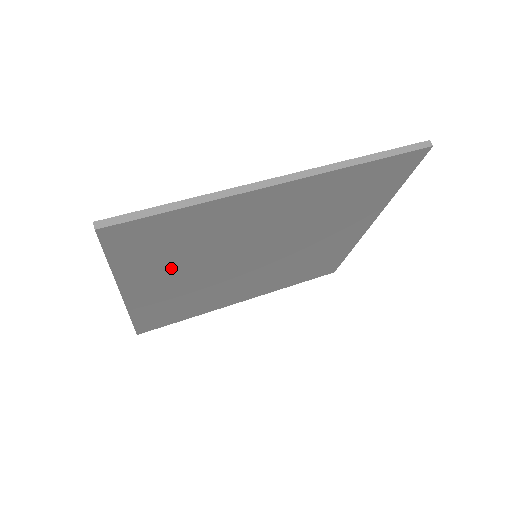
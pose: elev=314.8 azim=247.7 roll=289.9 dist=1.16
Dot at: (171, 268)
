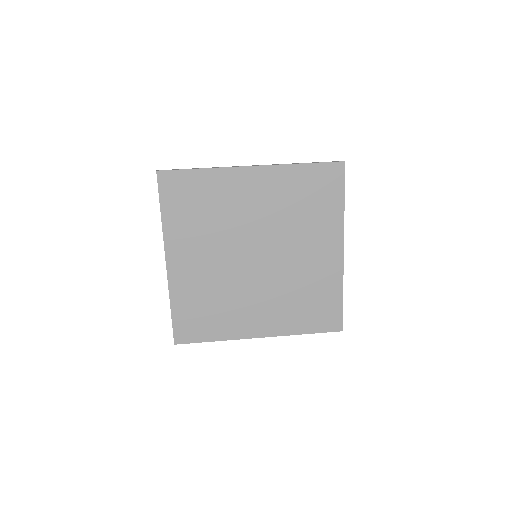
Dot at: (196, 237)
